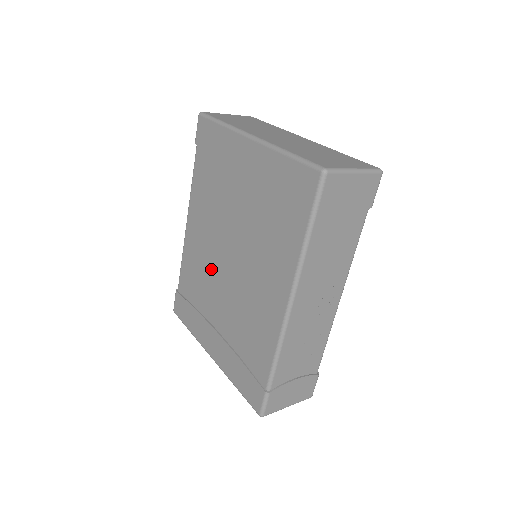
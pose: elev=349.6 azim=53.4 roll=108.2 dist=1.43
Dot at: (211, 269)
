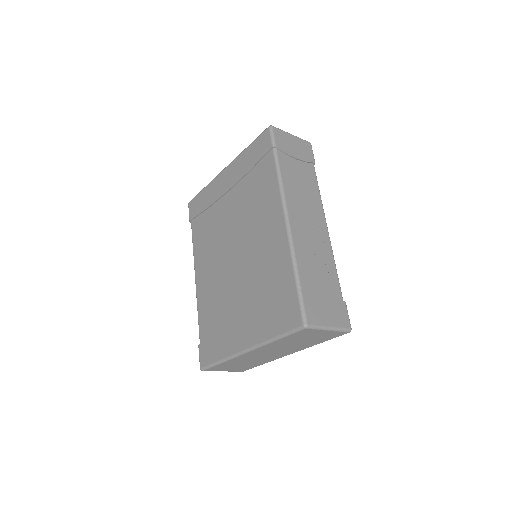
Dot at: (223, 280)
